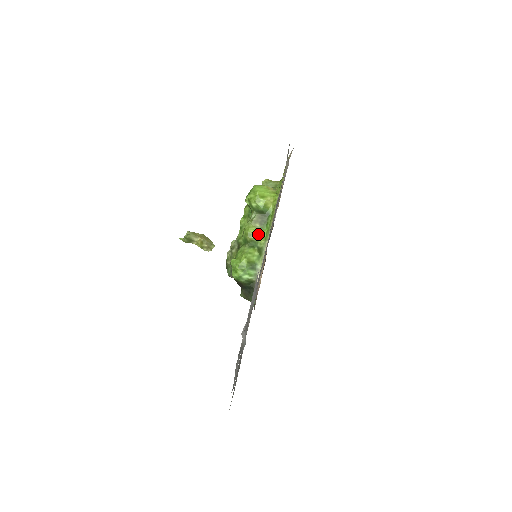
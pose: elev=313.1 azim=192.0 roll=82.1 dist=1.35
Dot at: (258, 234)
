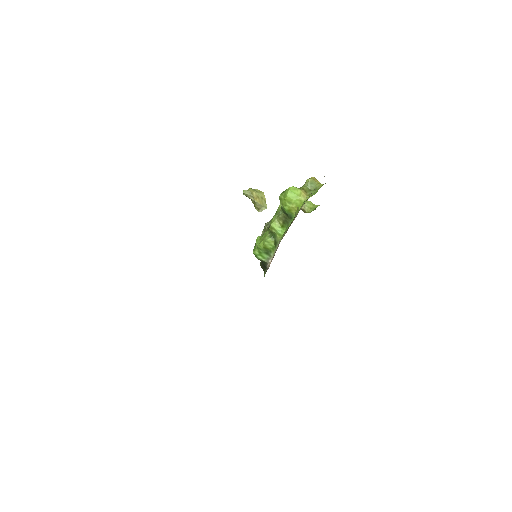
Dot at: (278, 230)
